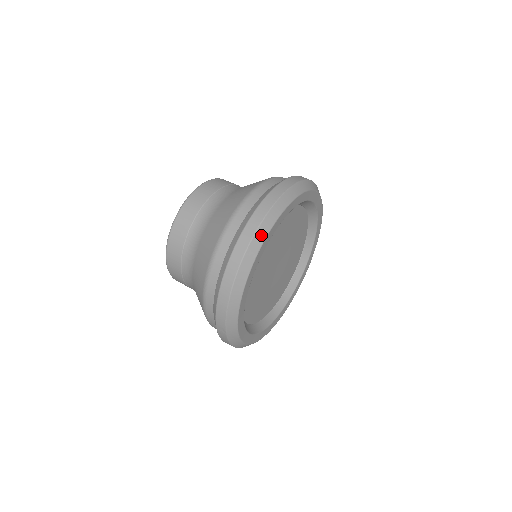
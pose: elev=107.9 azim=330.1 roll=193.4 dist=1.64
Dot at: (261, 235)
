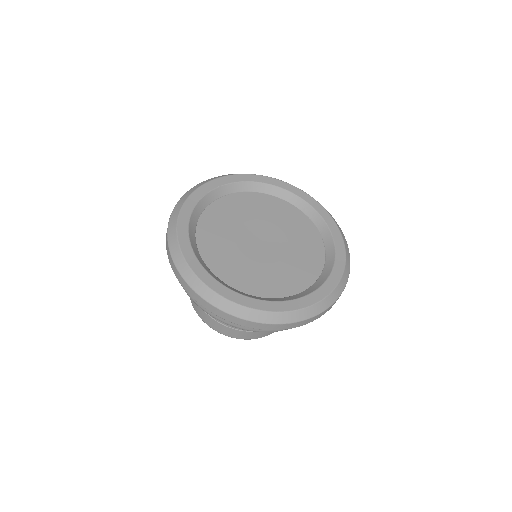
Dot at: (200, 185)
